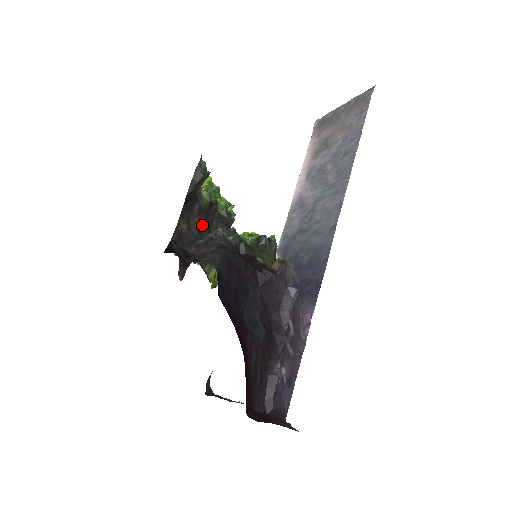
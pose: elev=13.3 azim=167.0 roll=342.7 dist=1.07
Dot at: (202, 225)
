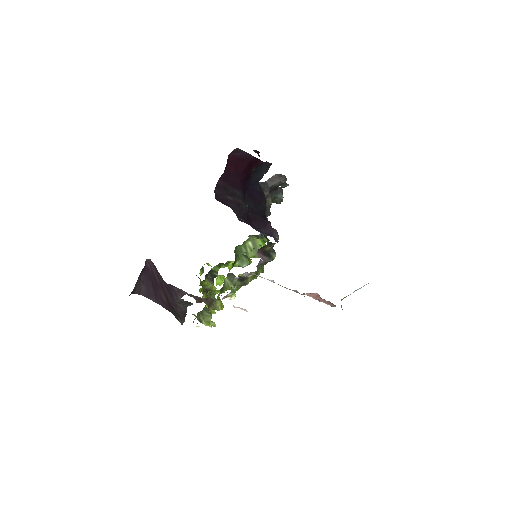
Dot at: occluded
